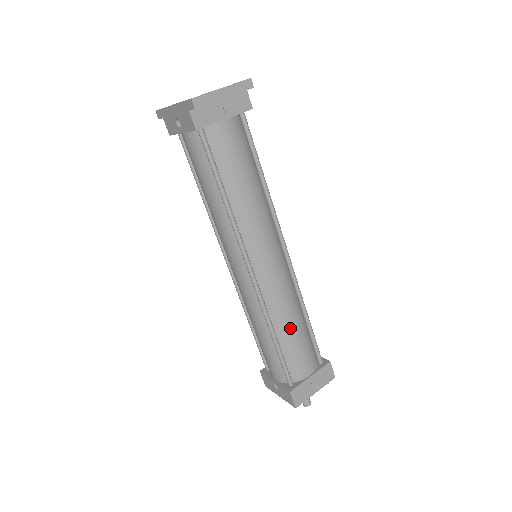
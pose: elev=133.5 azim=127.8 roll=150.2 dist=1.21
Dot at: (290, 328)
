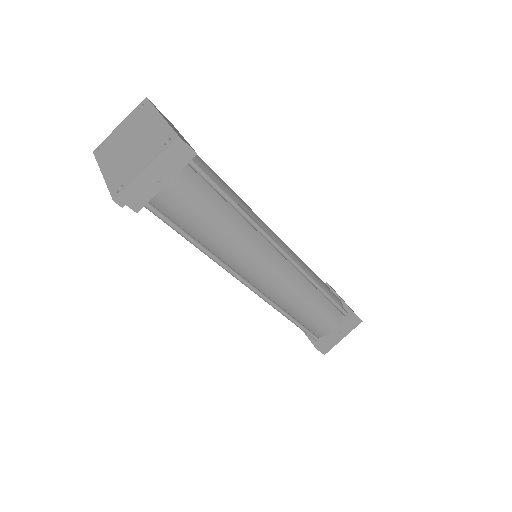
Dot at: (305, 309)
